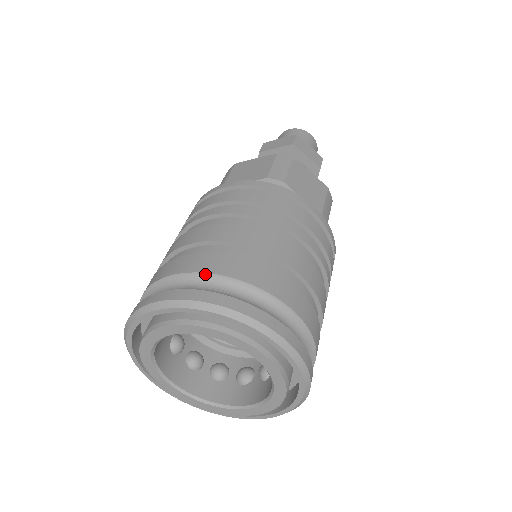
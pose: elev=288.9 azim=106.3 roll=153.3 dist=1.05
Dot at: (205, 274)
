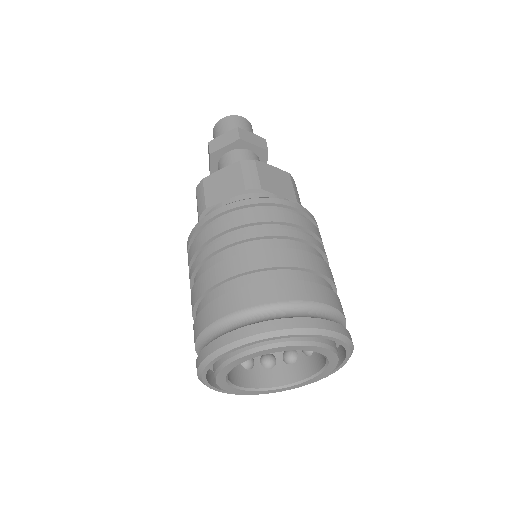
Dot at: (255, 306)
